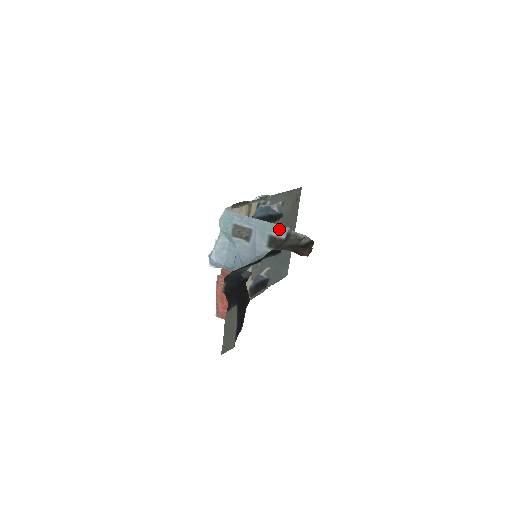
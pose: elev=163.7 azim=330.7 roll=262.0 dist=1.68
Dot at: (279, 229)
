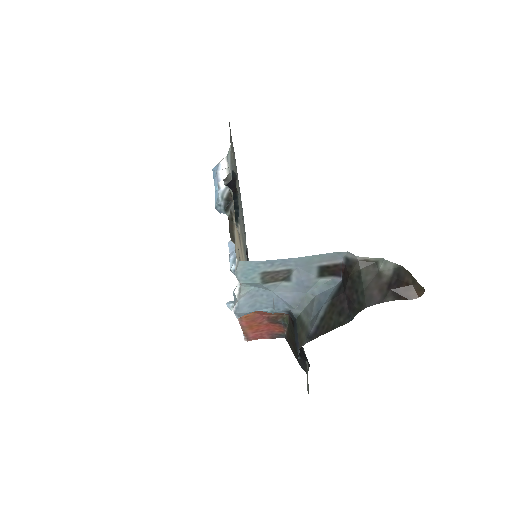
Dot at: (332, 257)
